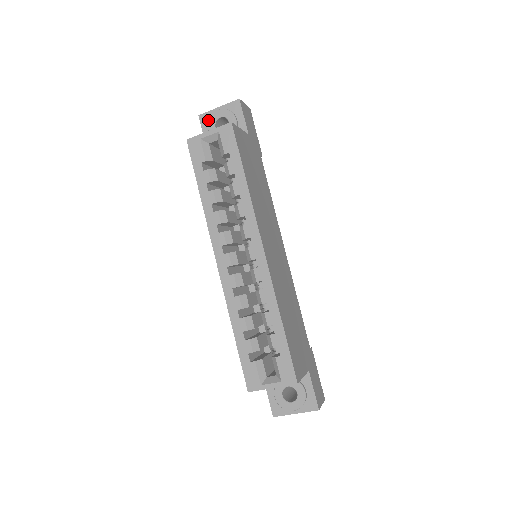
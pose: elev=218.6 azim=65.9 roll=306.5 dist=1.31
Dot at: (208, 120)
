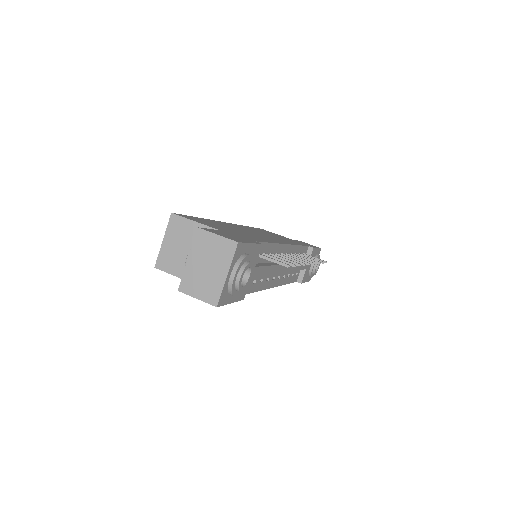
Dot at: occluded
